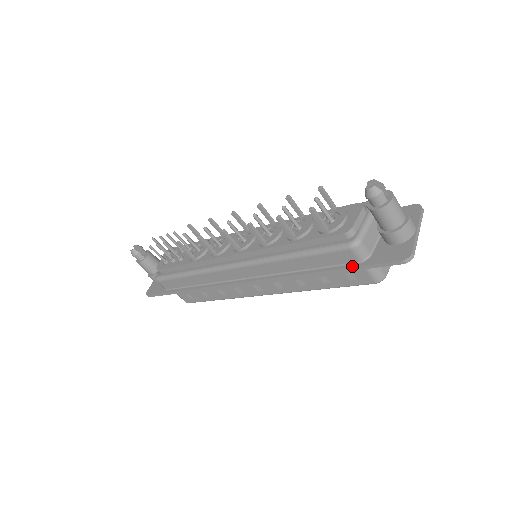
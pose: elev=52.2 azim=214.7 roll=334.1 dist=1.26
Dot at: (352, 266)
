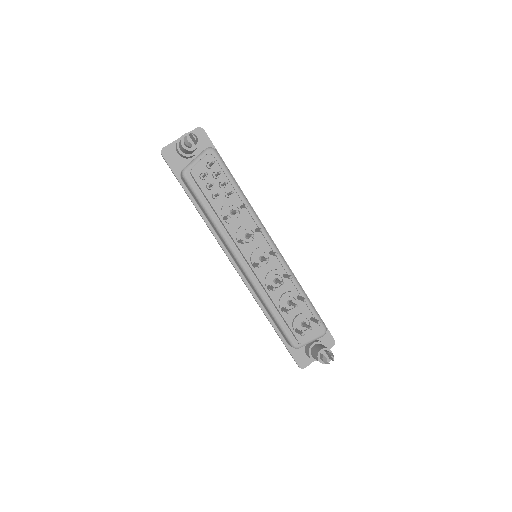
Dot at: (284, 342)
